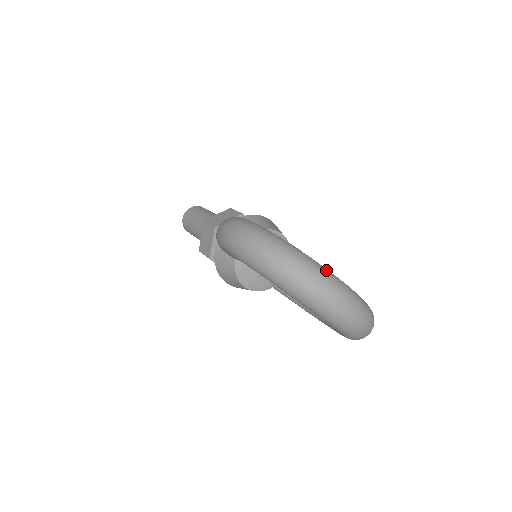
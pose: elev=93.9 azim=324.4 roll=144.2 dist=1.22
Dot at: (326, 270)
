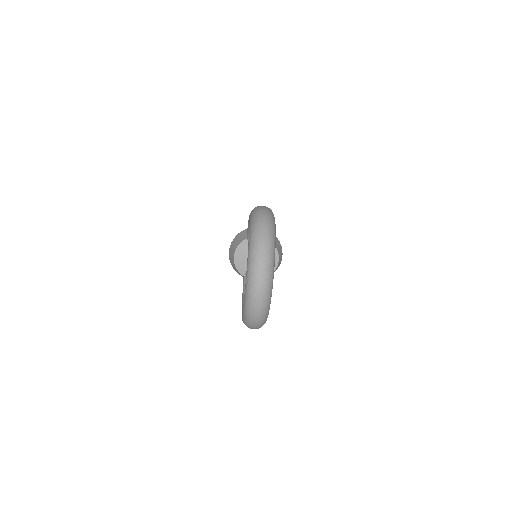
Dot at: (274, 255)
